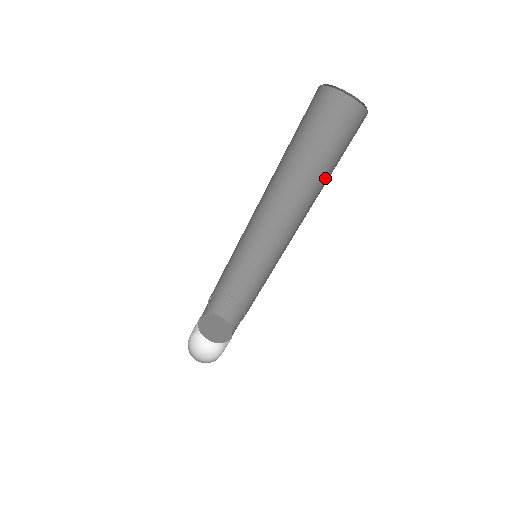
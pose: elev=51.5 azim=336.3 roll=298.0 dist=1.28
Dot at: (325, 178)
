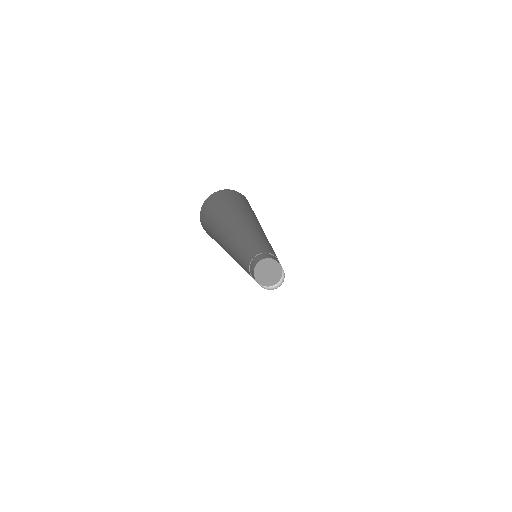
Dot at: occluded
